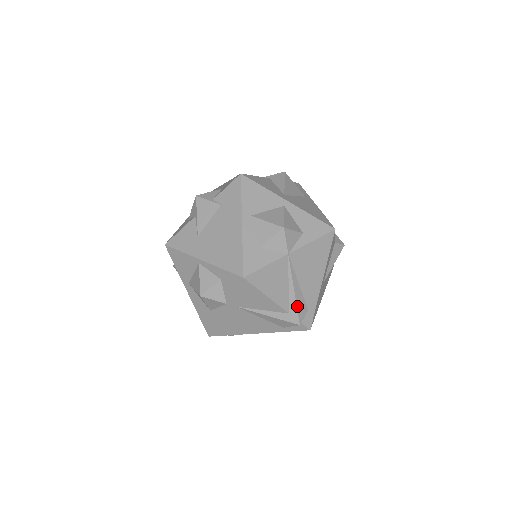
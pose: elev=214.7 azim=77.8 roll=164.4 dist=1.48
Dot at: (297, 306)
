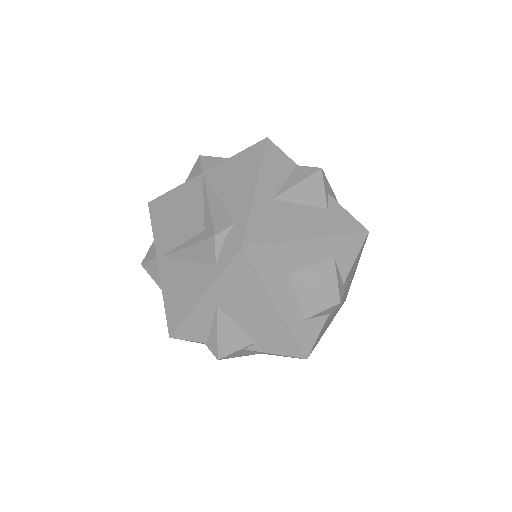
Dot at: (212, 216)
